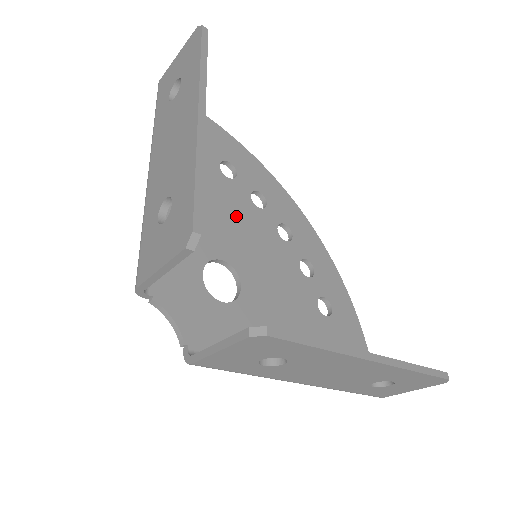
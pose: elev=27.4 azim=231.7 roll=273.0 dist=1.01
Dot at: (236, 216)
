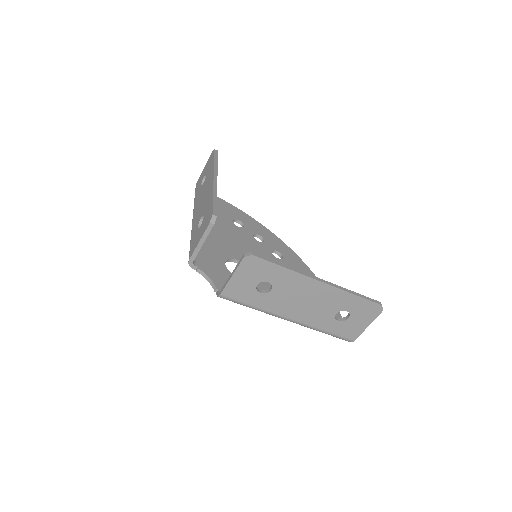
Dot at: (244, 243)
